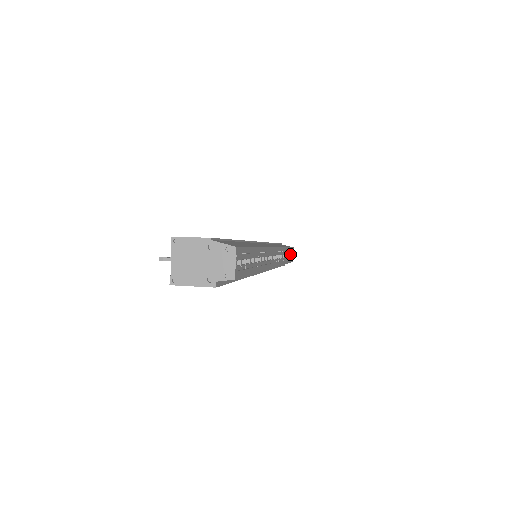
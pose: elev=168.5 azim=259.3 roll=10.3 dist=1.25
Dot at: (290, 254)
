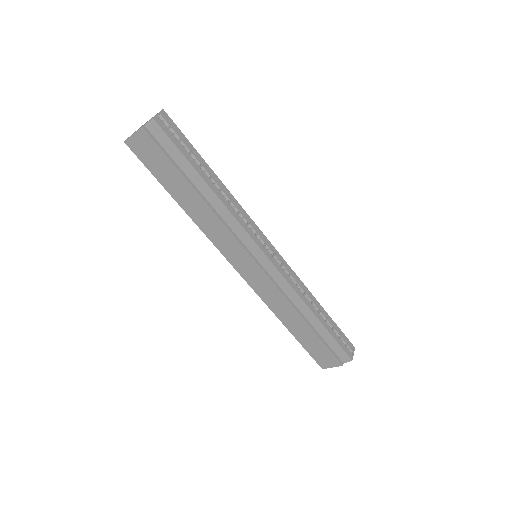
Dot at: (339, 336)
